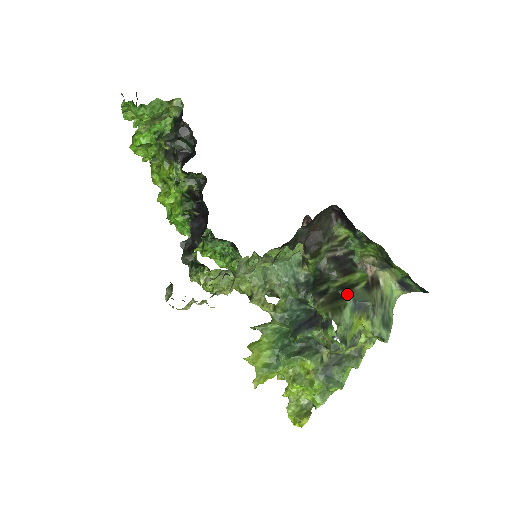
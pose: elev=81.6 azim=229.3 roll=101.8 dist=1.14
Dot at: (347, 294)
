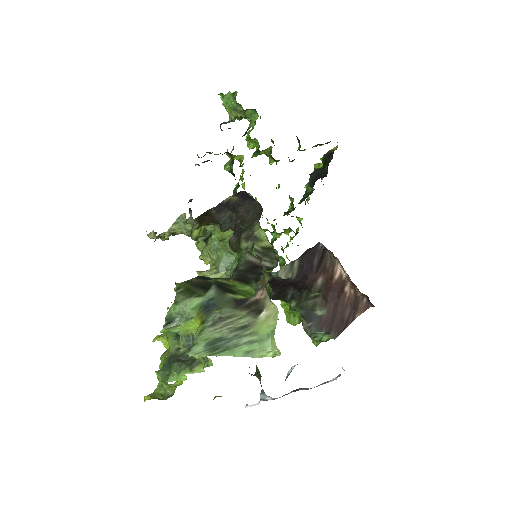
Dot at: (215, 291)
